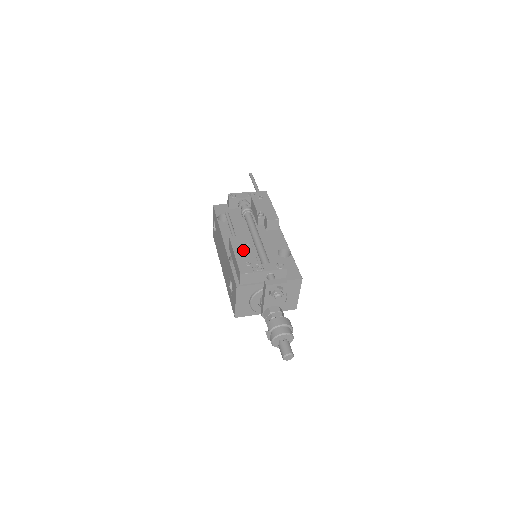
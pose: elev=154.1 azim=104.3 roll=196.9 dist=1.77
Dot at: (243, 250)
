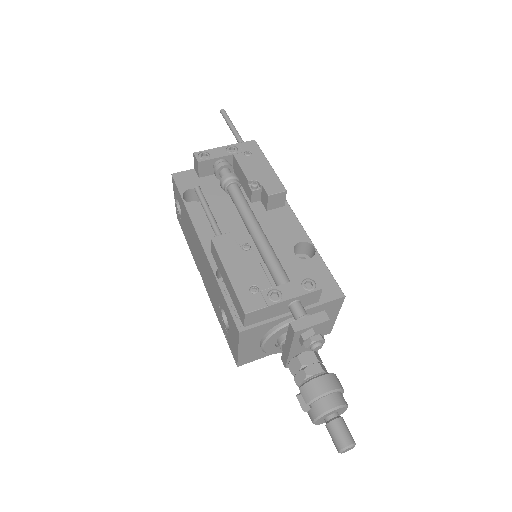
Dot at: (240, 262)
